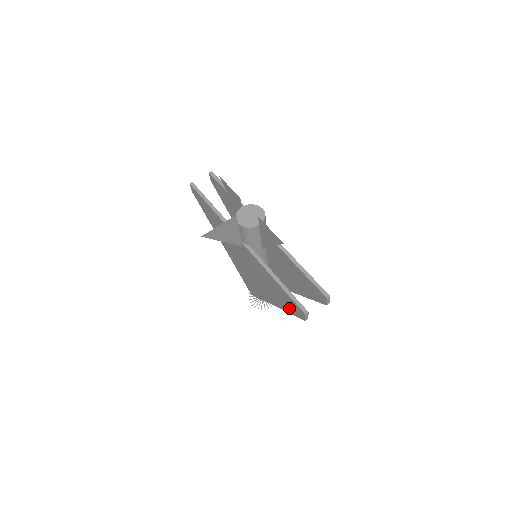
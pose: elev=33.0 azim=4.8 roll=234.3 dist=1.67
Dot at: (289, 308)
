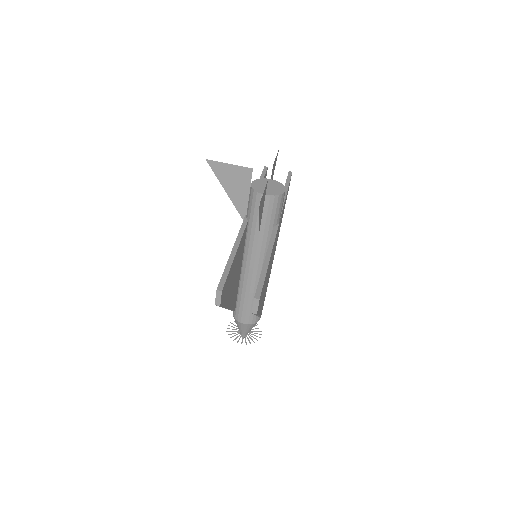
Dot at: occluded
